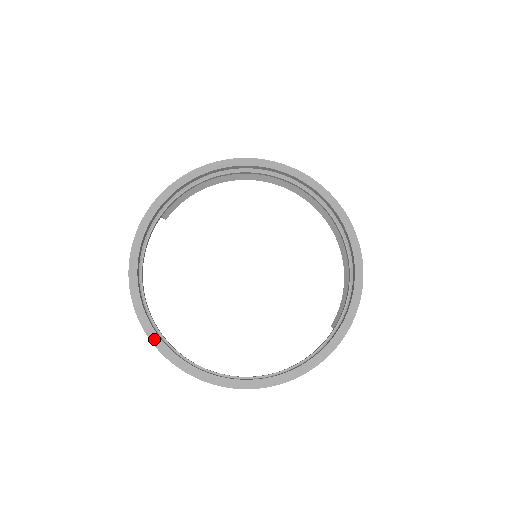
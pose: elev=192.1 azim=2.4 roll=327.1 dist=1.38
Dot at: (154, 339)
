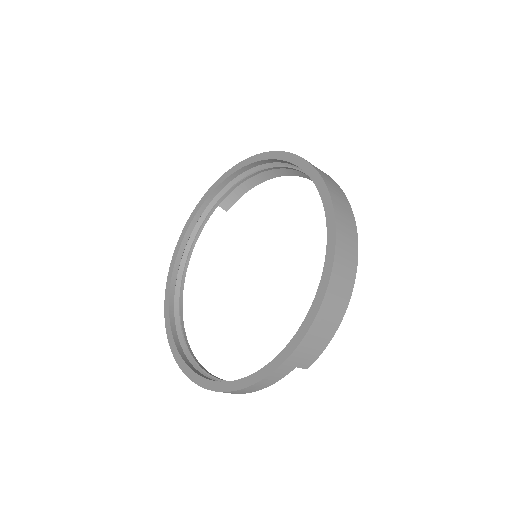
Dot at: (166, 311)
